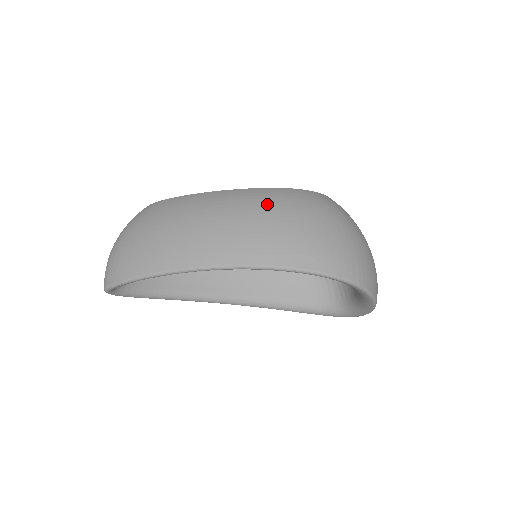
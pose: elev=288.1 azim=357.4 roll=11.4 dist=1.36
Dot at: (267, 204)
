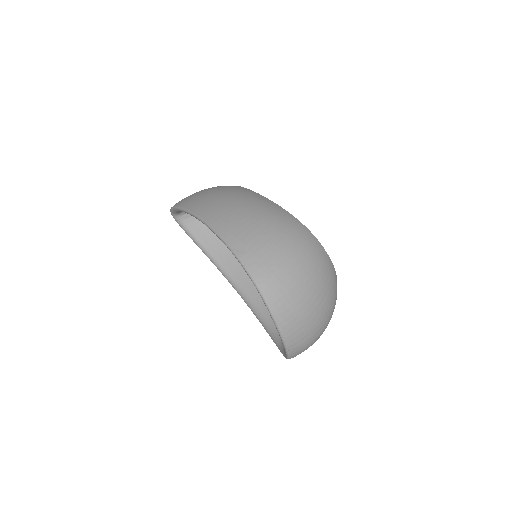
Dot at: (264, 210)
